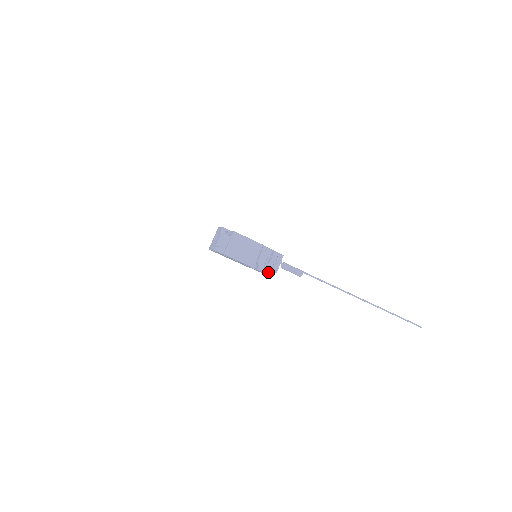
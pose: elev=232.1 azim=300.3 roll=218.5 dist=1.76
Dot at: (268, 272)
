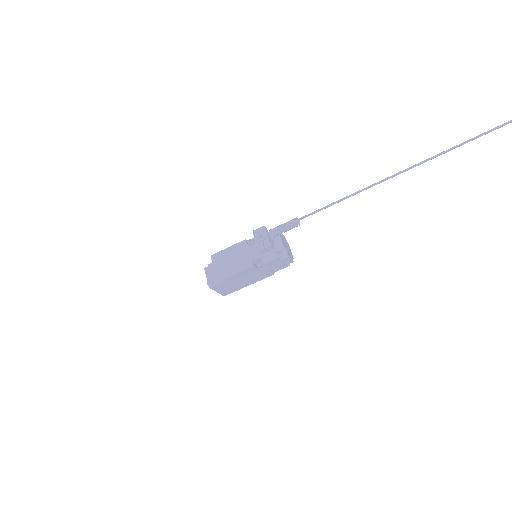
Dot at: (274, 256)
